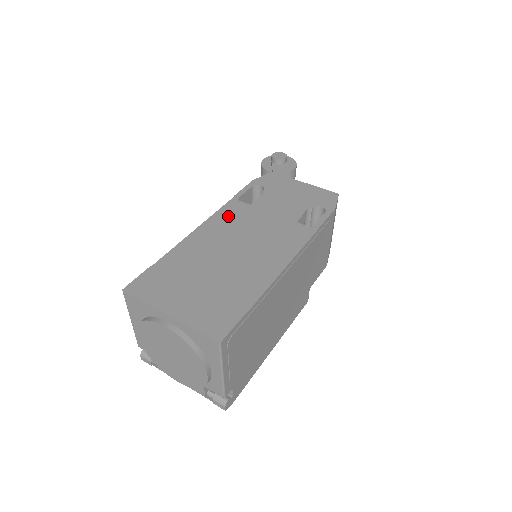
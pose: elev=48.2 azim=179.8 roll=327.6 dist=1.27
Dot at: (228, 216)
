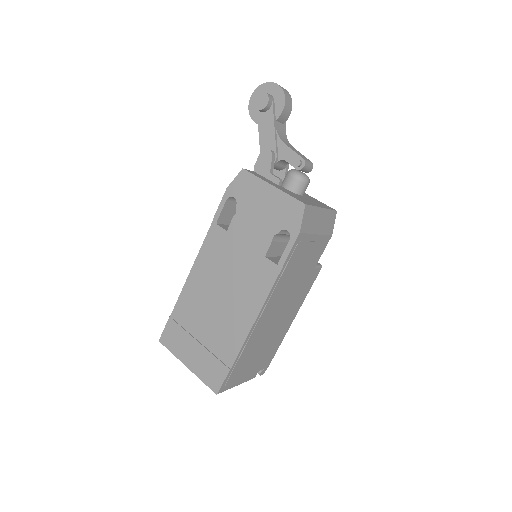
Dot at: (211, 251)
